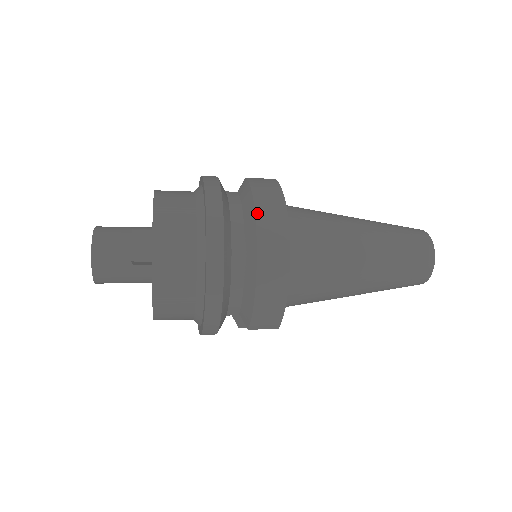
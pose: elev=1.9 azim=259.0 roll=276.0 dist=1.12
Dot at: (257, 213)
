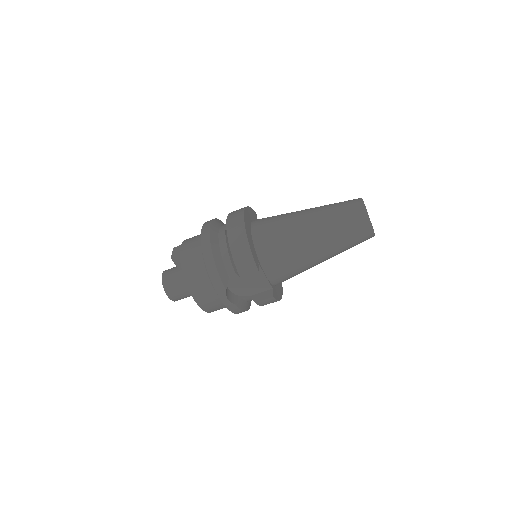
Dot at: (229, 214)
